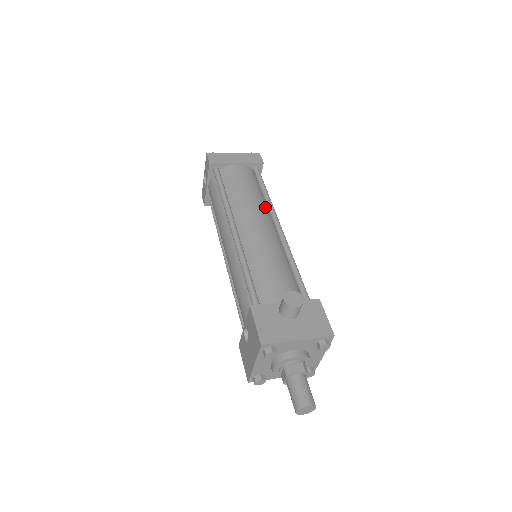
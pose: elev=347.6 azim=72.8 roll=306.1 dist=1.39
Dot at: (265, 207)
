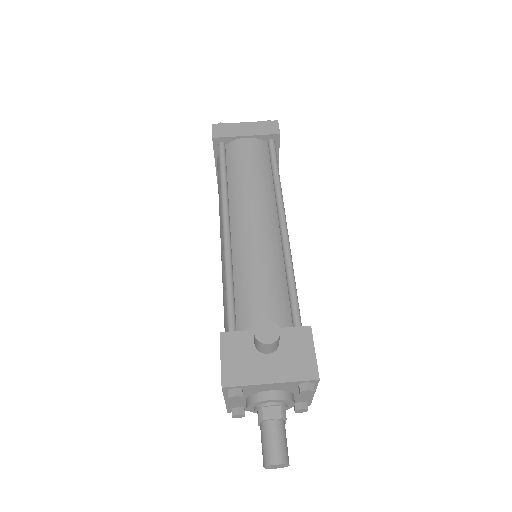
Dot at: (271, 194)
